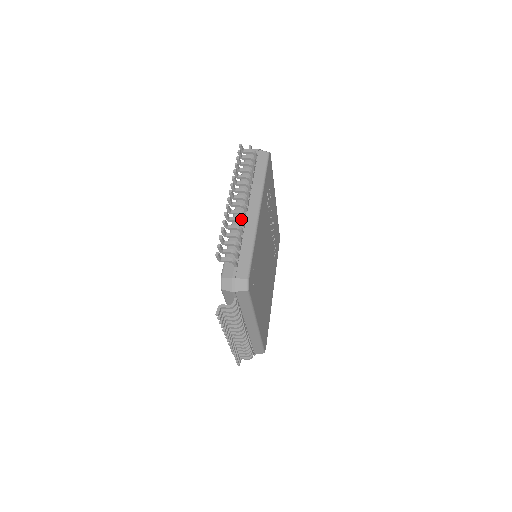
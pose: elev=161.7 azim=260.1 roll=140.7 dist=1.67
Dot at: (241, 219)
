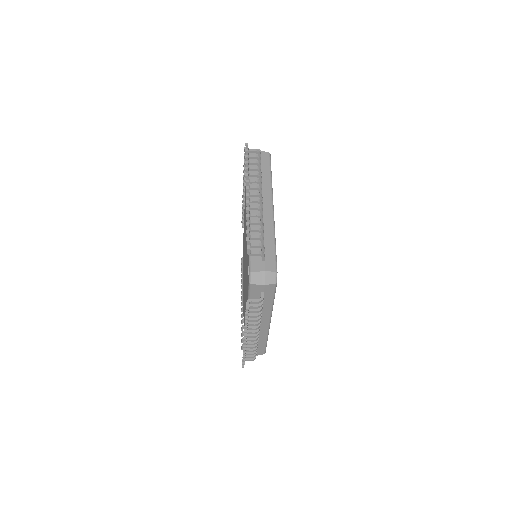
Dot at: (261, 214)
